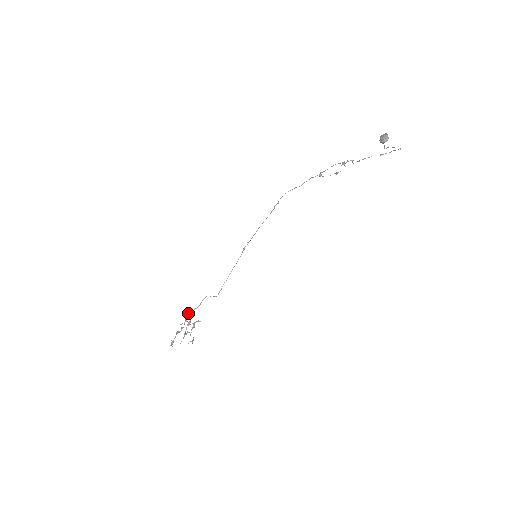
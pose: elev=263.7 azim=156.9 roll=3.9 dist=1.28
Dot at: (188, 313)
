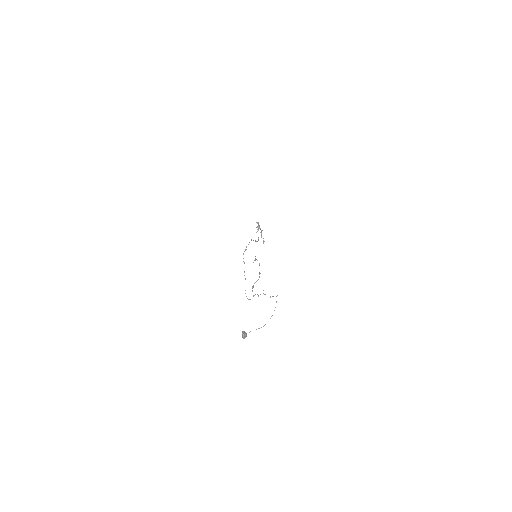
Dot at: (257, 222)
